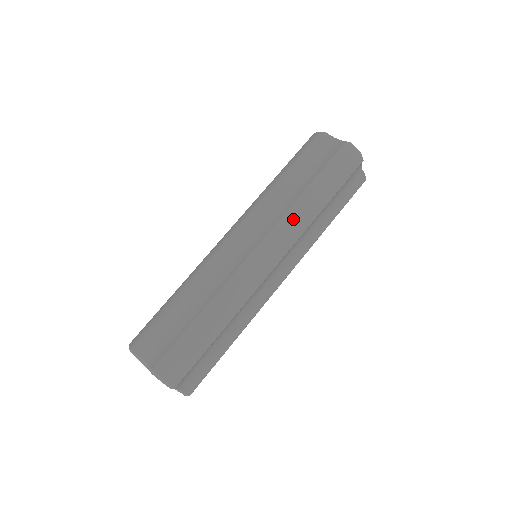
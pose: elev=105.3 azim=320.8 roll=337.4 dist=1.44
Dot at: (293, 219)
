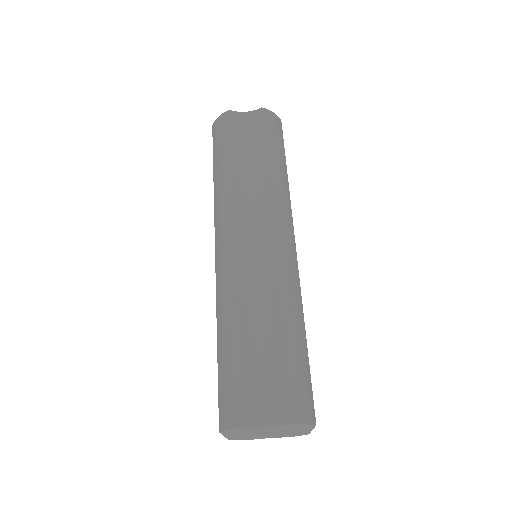
Dot at: (279, 195)
